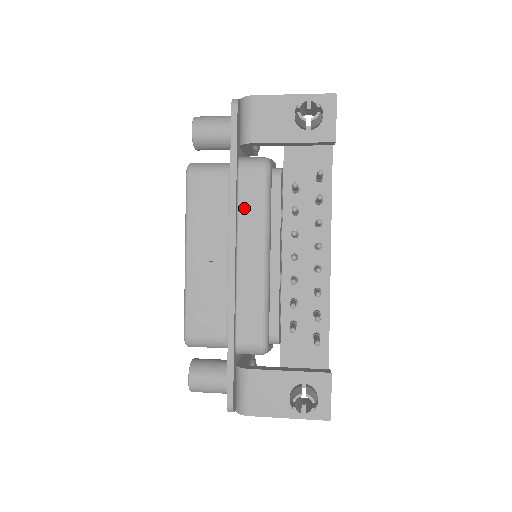
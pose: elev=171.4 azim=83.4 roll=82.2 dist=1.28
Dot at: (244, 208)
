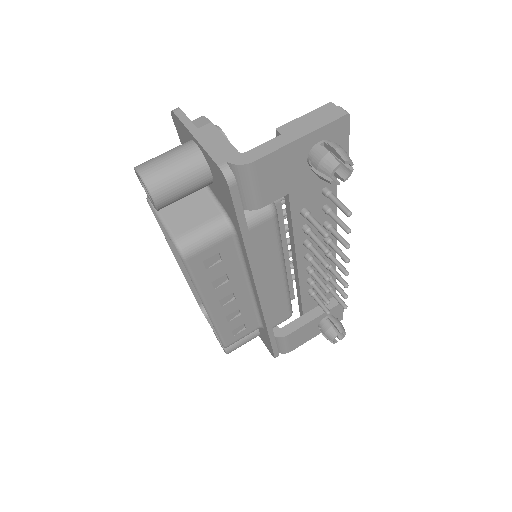
Dot at: (260, 255)
